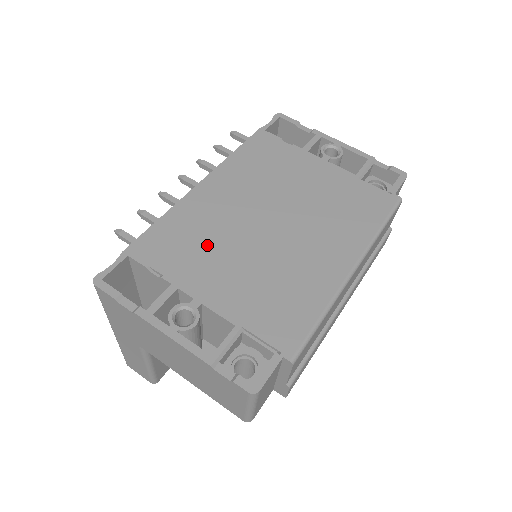
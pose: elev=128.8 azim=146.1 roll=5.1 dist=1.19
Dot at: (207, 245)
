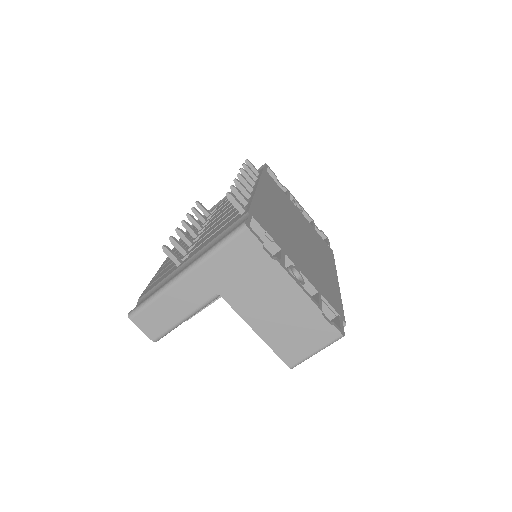
Dot at: (282, 232)
